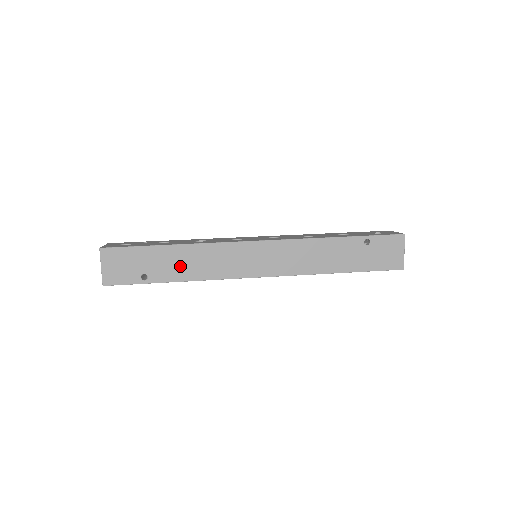
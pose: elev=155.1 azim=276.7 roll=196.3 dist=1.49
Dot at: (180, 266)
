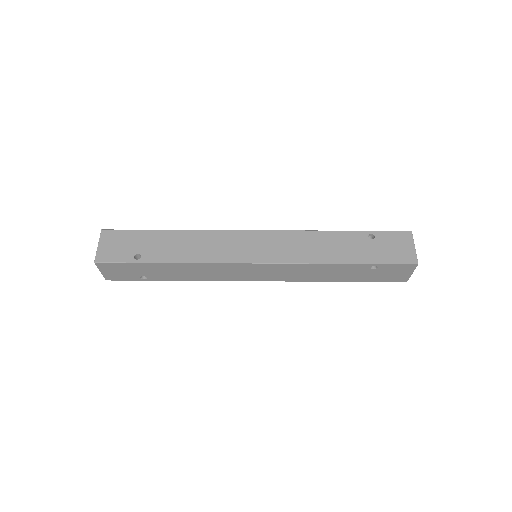
Dot at: (175, 249)
